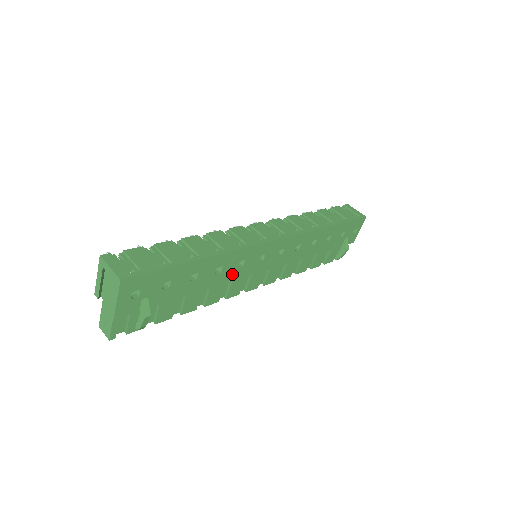
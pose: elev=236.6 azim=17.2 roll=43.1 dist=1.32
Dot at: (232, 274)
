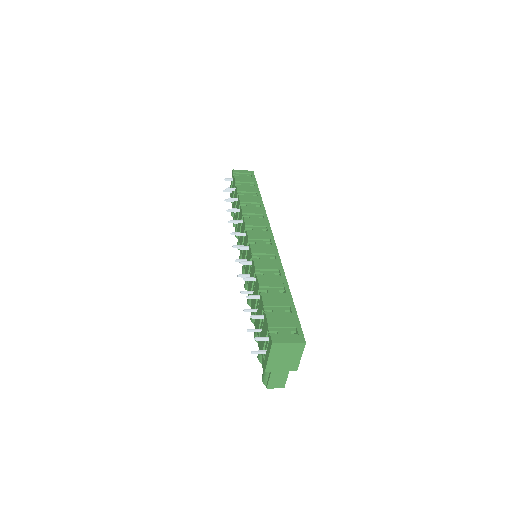
Dot at: occluded
